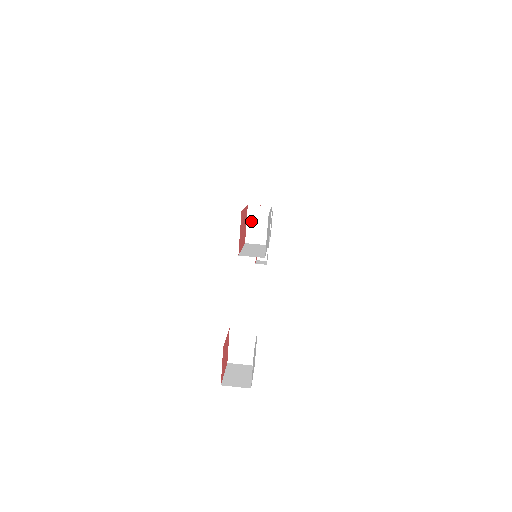
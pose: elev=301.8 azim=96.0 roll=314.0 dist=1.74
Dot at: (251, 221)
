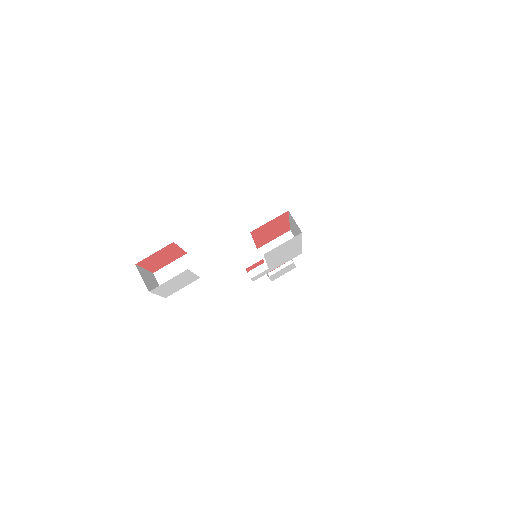
Dot at: (279, 241)
